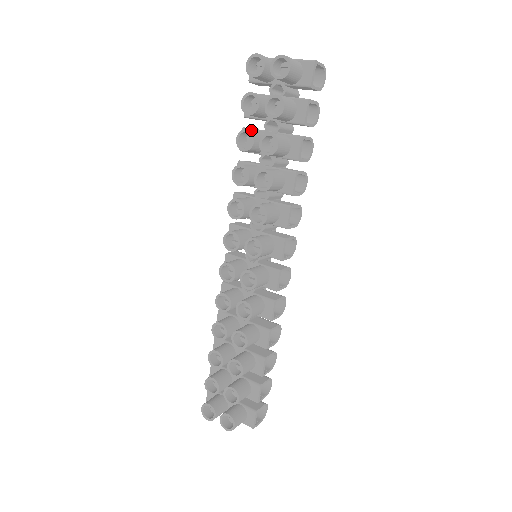
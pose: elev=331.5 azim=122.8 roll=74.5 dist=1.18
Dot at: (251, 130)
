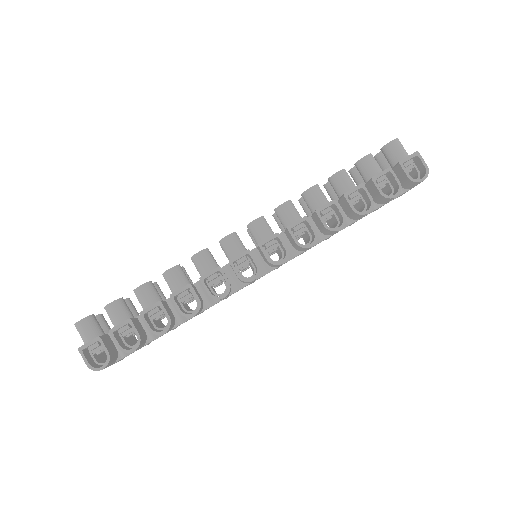
Dot at: occluded
